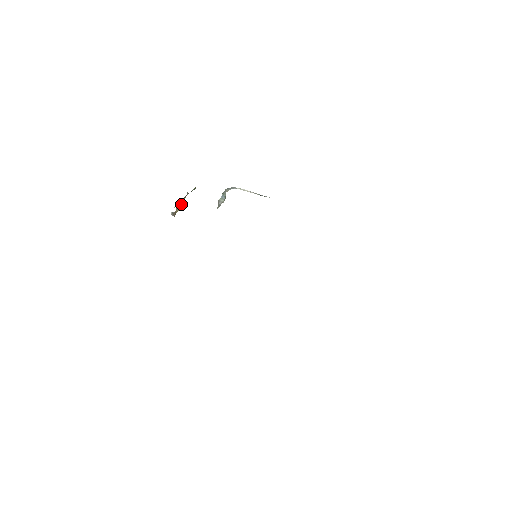
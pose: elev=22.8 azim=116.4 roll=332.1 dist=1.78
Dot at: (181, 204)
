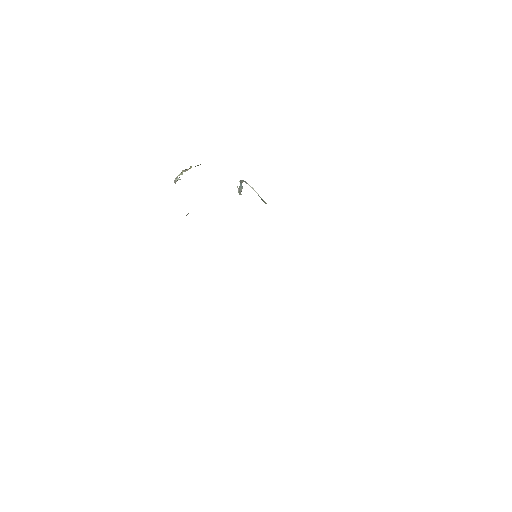
Dot at: occluded
